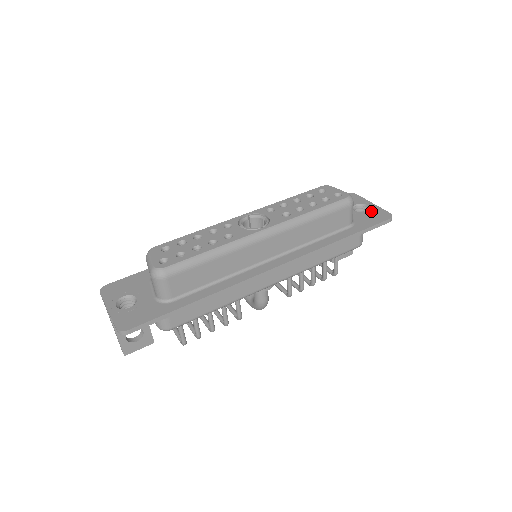
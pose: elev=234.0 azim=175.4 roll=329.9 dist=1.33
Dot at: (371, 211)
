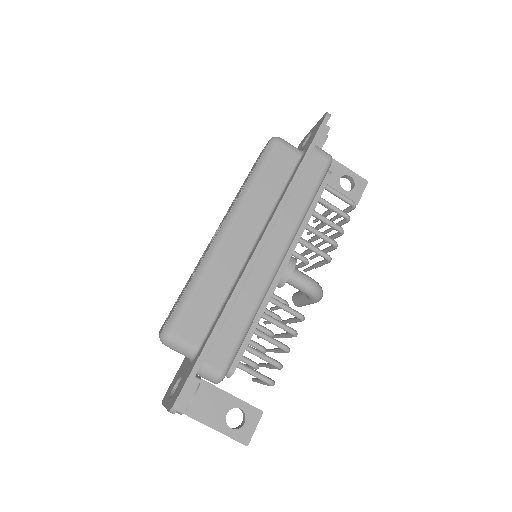
Dot at: (313, 131)
